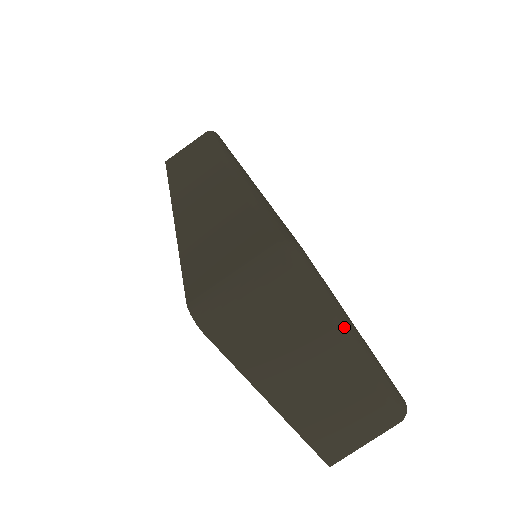
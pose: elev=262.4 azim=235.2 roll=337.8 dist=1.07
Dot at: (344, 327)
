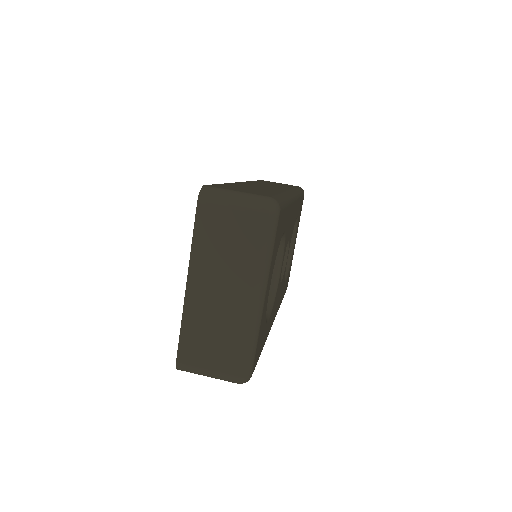
Dot at: (261, 275)
